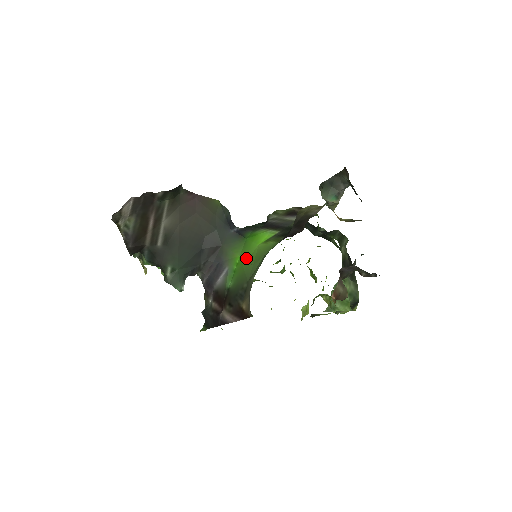
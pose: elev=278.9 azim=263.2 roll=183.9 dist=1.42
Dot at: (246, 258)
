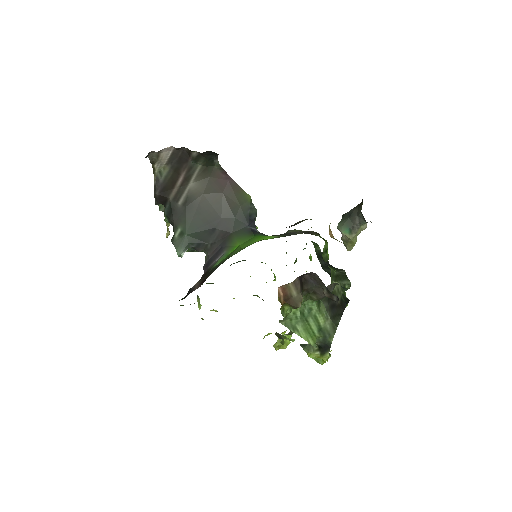
Dot at: (242, 247)
